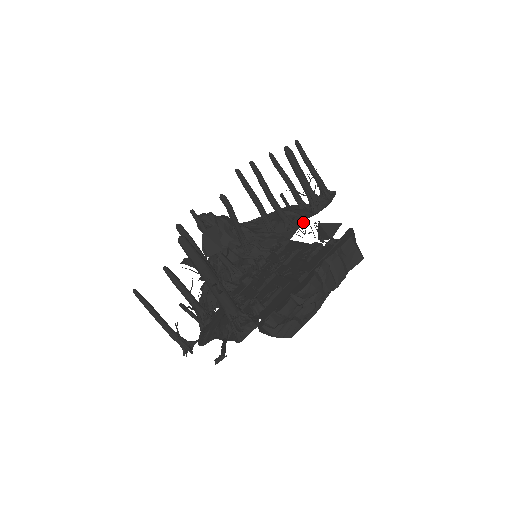
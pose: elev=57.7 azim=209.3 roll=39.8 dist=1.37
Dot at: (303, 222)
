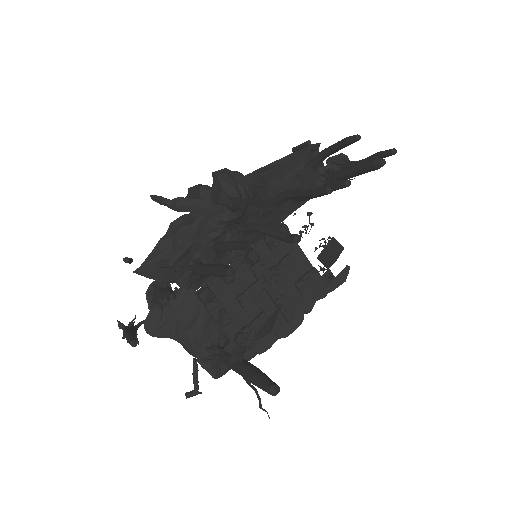
Dot at: occluded
